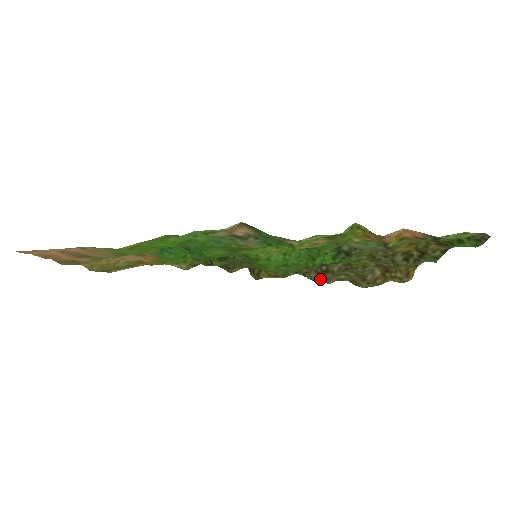
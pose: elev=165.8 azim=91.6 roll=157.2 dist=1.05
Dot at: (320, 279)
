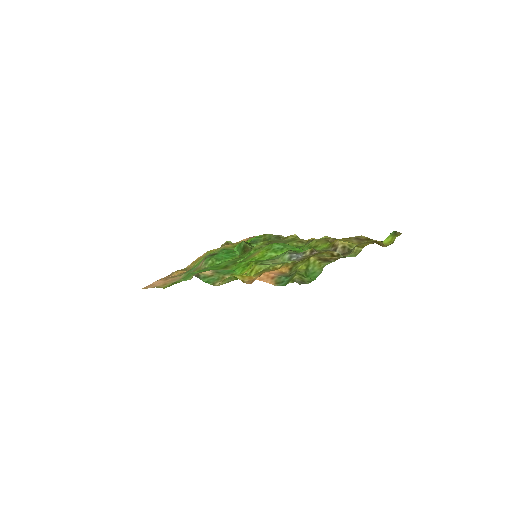
Dot at: occluded
